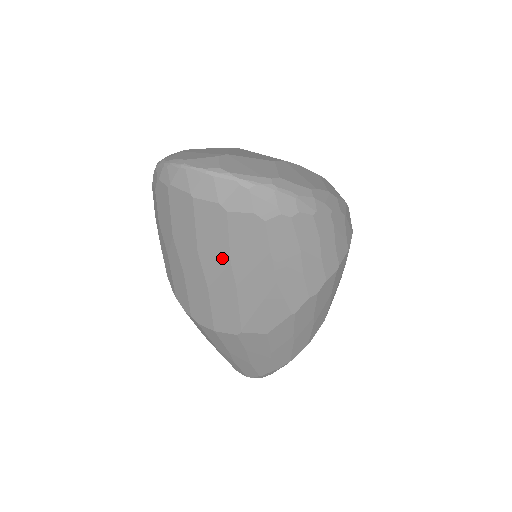
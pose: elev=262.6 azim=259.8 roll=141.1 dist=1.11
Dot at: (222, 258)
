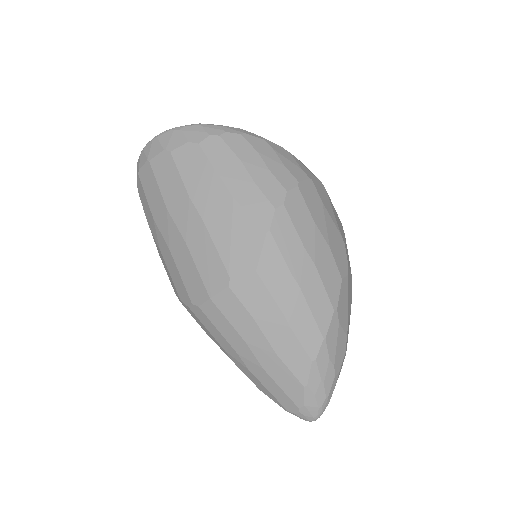
Dot at: (183, 198)
